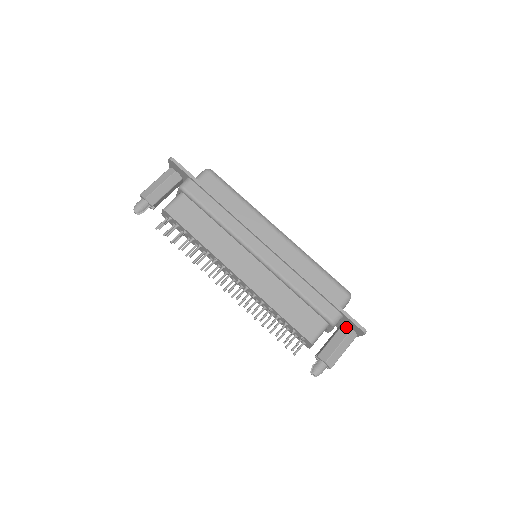
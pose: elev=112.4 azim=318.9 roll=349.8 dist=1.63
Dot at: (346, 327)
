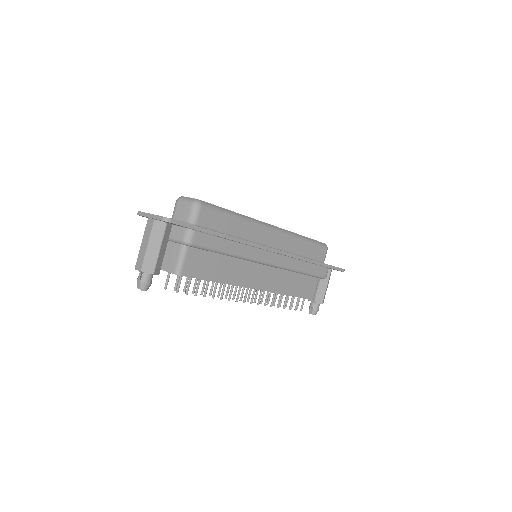
Dot at: occluded
